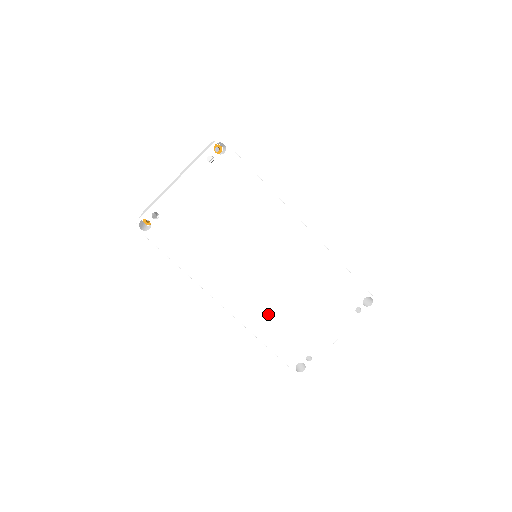
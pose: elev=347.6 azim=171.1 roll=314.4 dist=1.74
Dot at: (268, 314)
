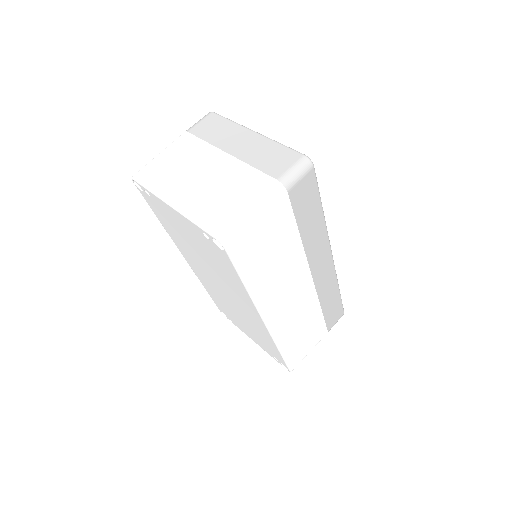
Dot at: (214, 293)
